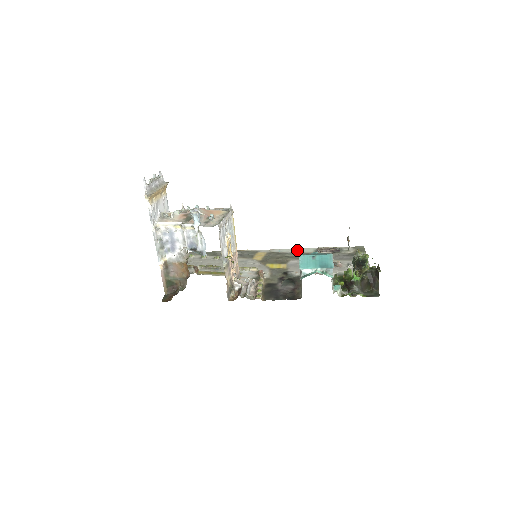
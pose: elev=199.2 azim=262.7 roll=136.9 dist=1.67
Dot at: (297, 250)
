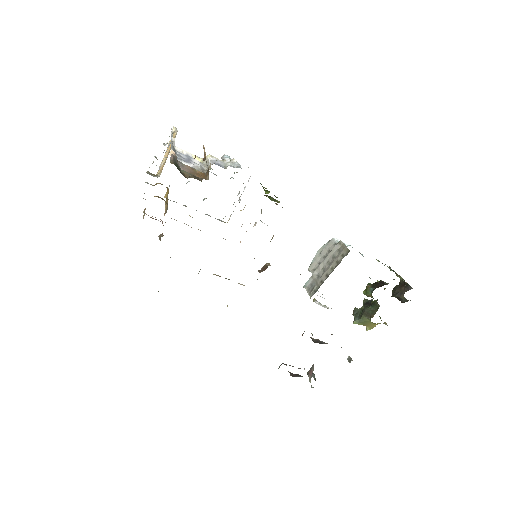
Dot at: occluded
